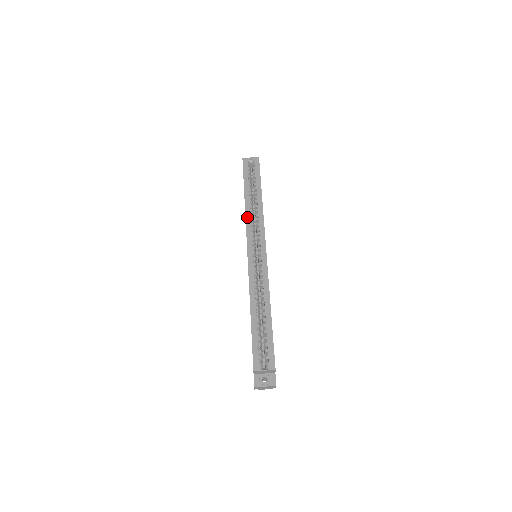
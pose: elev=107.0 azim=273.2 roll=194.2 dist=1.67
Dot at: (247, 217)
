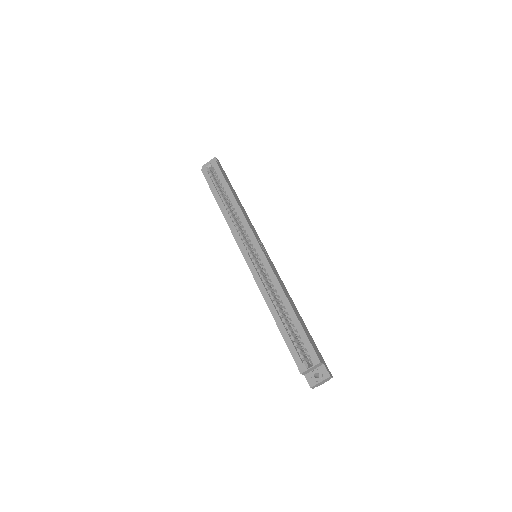
Dot at: (229, 224)
